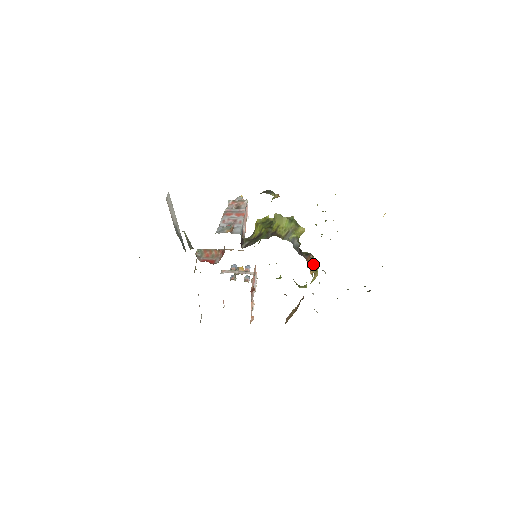
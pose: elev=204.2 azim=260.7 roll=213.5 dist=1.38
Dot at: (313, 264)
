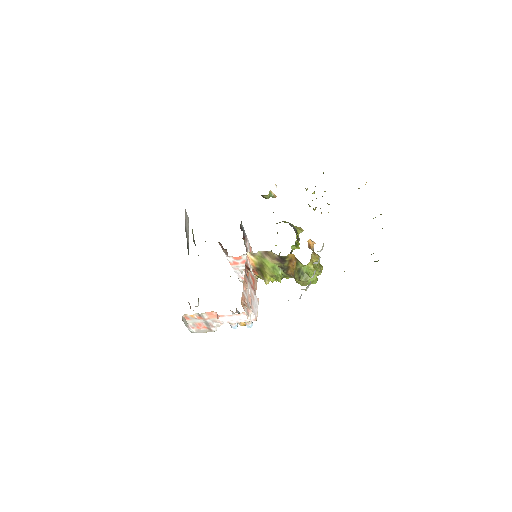
Dot at: occluded
